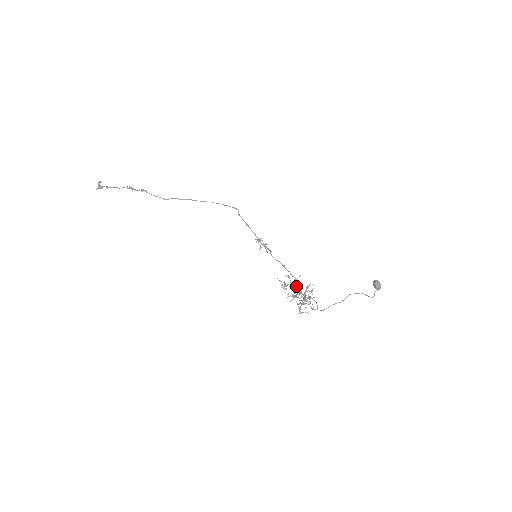
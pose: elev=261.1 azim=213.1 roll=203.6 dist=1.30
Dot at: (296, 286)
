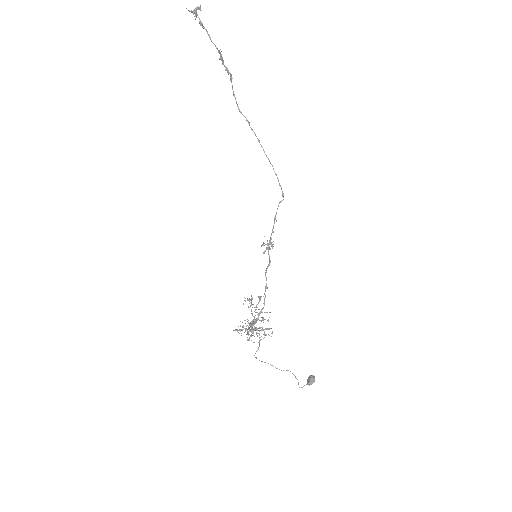
Dot at: (260, 320)
